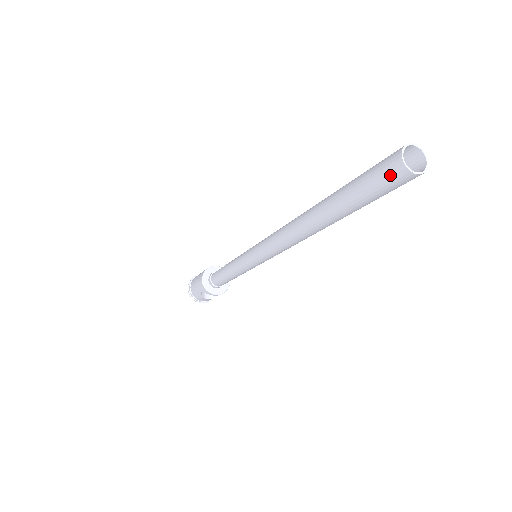
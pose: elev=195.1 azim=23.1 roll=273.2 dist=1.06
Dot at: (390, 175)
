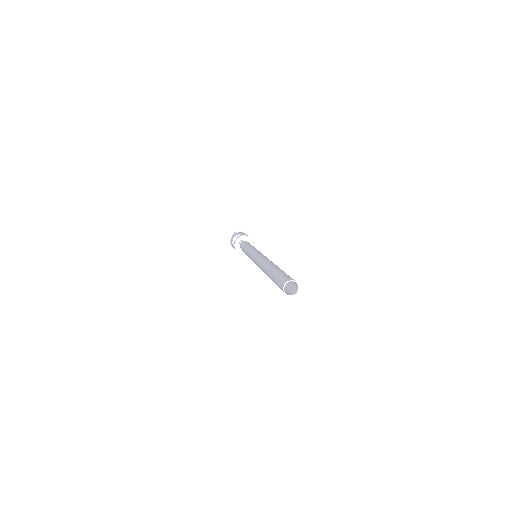
Dot at: occluded
